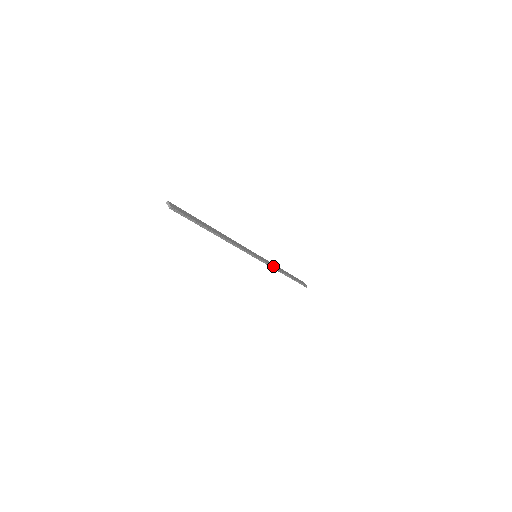
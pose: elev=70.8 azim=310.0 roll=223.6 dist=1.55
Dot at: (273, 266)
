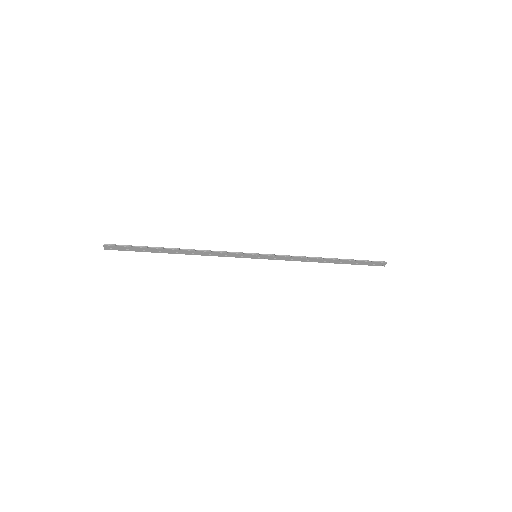
Dot at: (292, 256)
